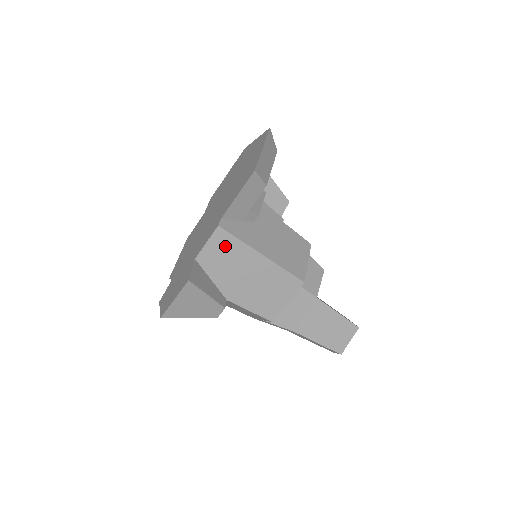
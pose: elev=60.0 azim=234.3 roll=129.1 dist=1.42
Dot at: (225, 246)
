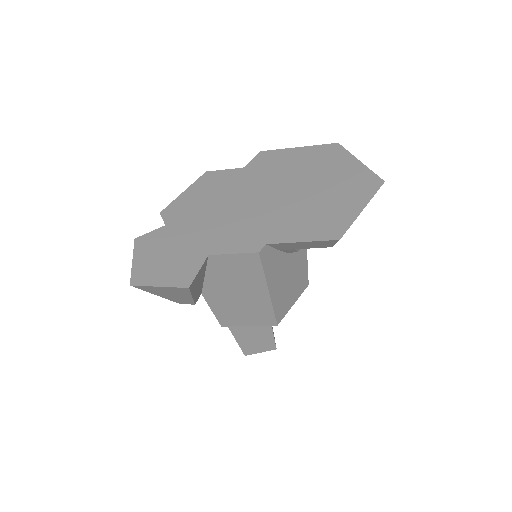
Dot at: (246, 267)
